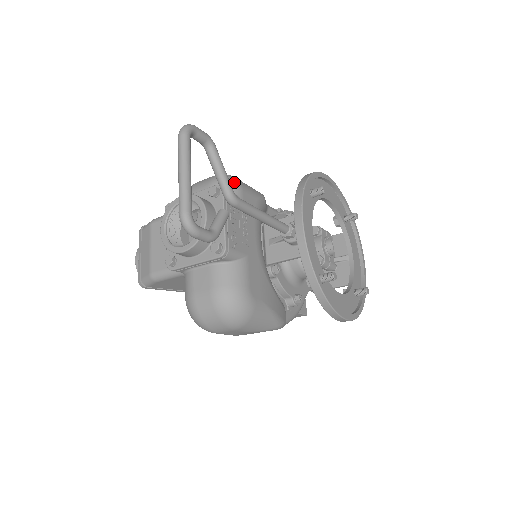
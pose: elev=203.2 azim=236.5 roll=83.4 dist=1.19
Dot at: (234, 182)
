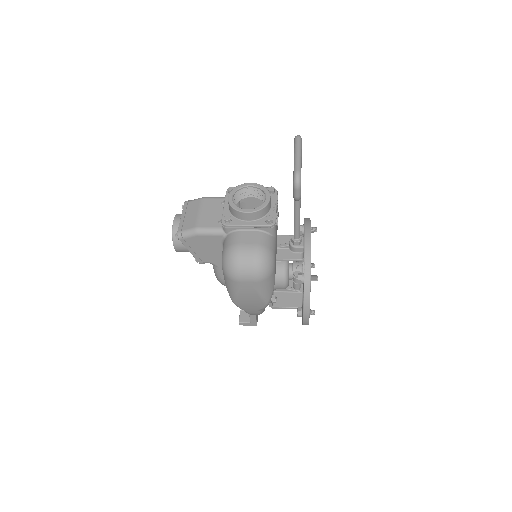
Dot at: occluded
